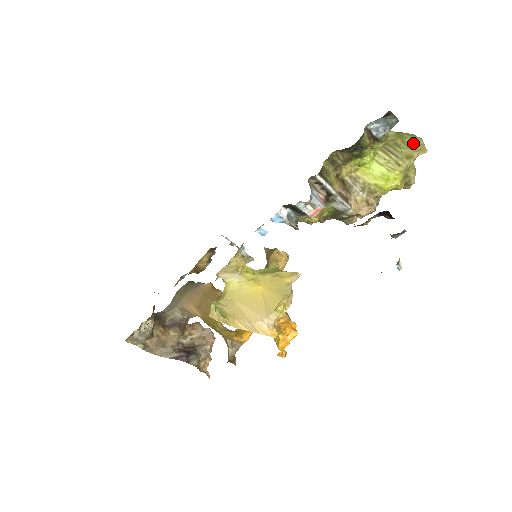
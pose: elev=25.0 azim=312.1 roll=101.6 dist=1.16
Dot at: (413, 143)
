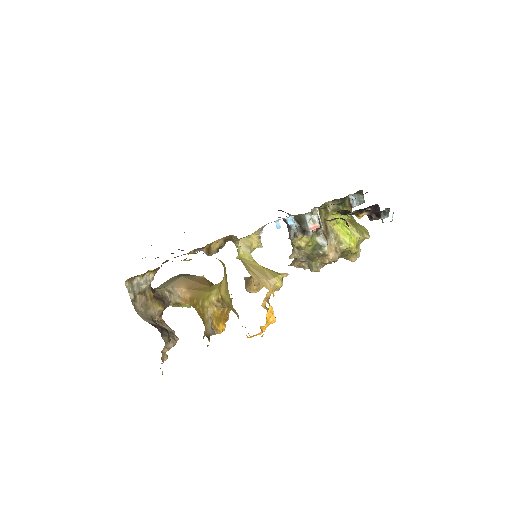
Dot at: (364, 228)
